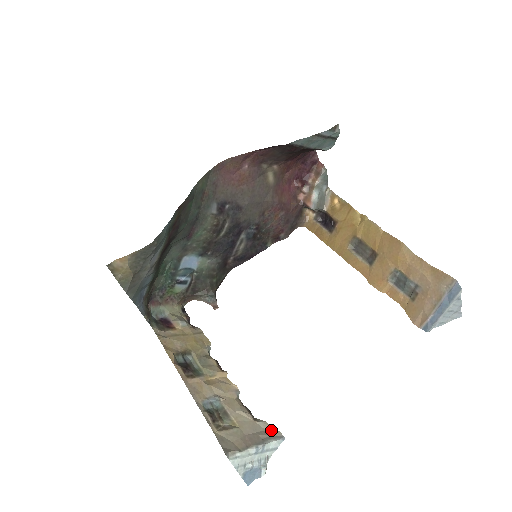
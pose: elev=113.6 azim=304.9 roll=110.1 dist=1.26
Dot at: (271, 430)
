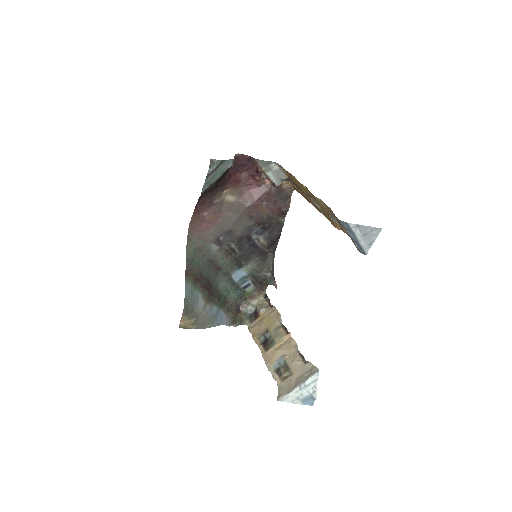
Dot at: (312, 368)
